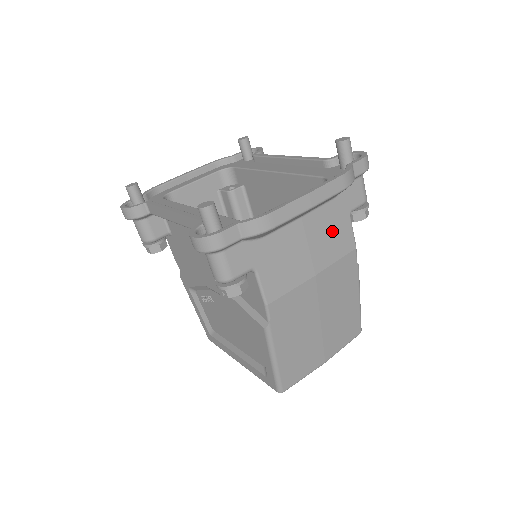
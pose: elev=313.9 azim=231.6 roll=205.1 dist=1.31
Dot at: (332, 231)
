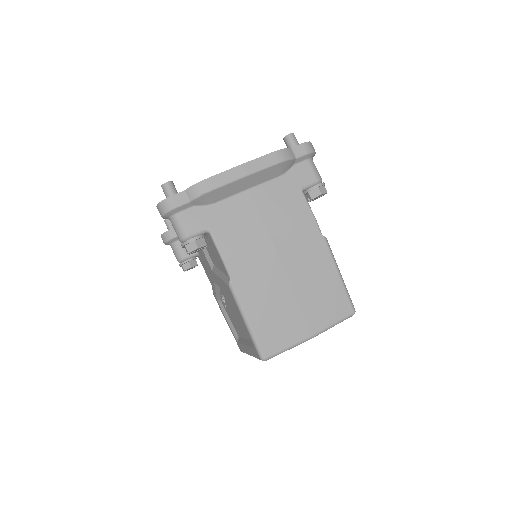
Dot at: (284, 203)
